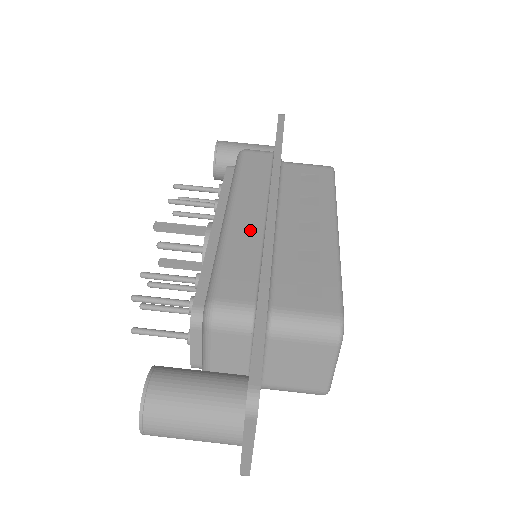
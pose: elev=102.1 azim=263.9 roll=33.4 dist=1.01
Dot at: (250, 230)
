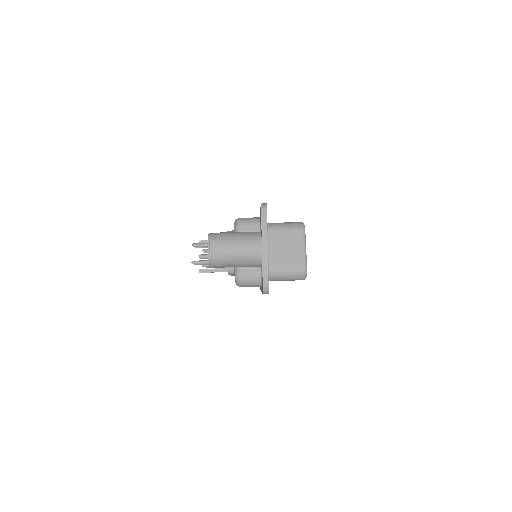
Dot at: occluded
